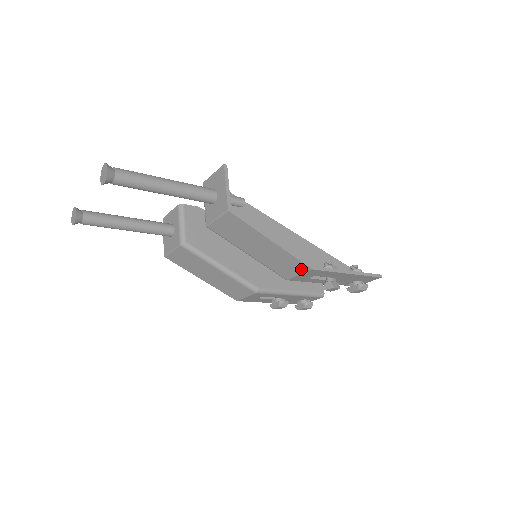
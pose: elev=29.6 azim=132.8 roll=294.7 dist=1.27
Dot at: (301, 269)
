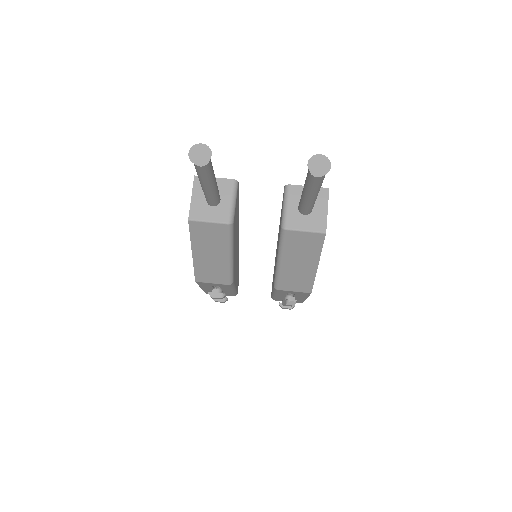
Dot at: (303, 289)
